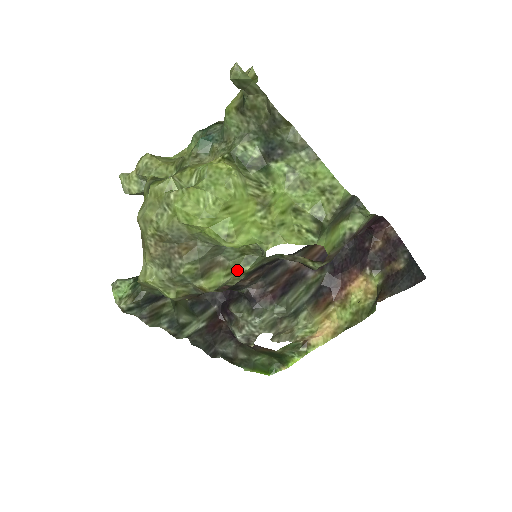
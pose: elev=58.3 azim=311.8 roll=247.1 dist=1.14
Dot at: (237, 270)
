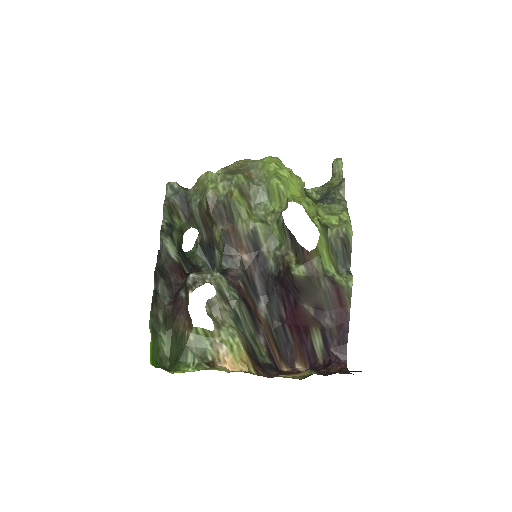
Dot at: (253, 219)
